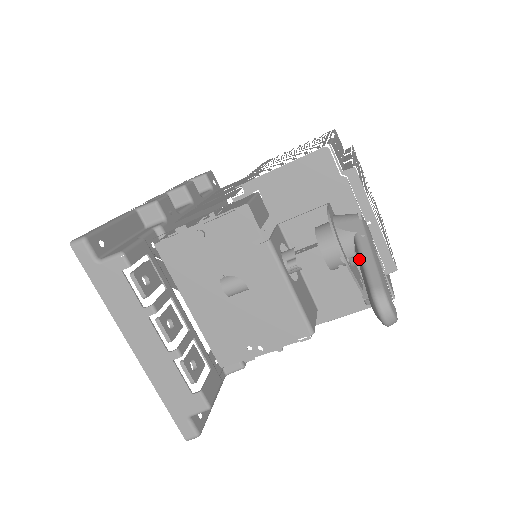
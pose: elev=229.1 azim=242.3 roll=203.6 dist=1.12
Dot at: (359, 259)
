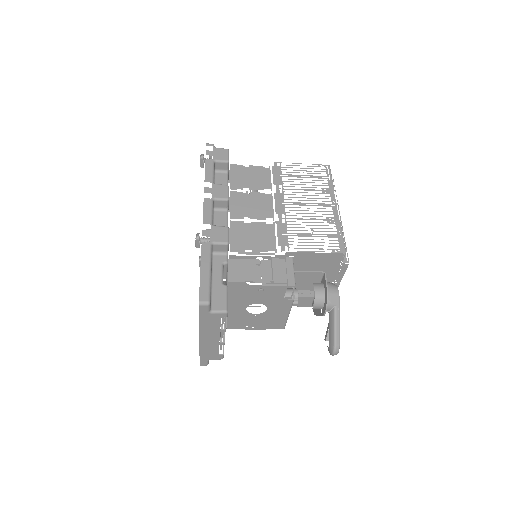
Dot at: (332, 322)
